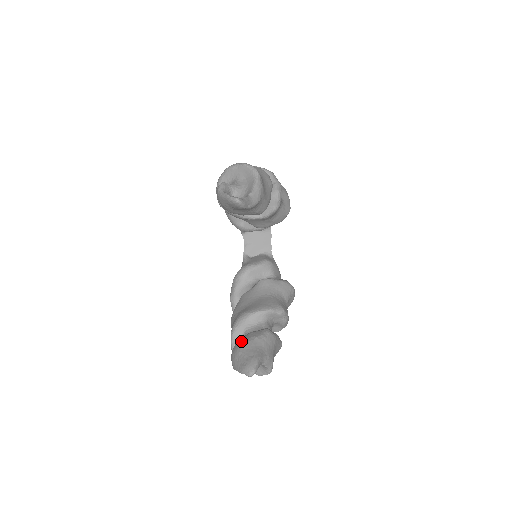
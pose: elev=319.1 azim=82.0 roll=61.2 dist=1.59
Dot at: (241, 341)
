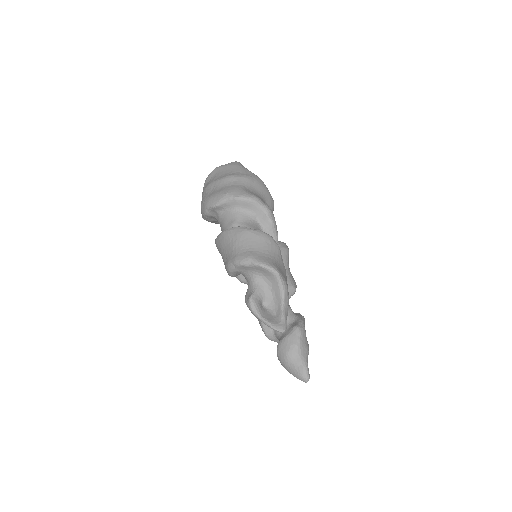
Dot at: (284, 351)
